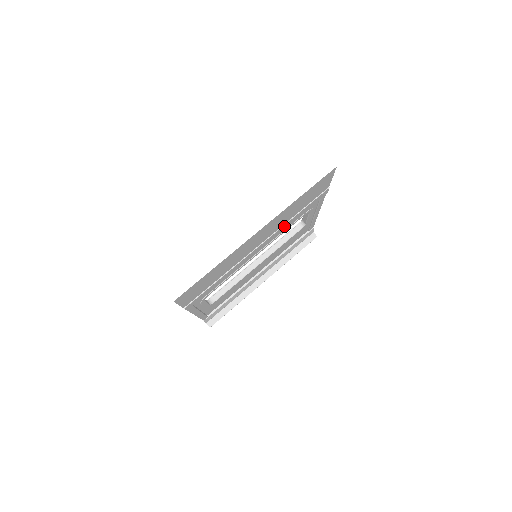
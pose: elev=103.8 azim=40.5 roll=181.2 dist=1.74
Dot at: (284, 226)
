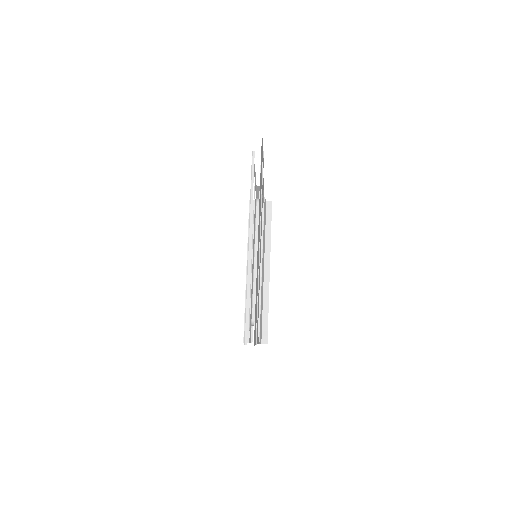
Dot at: (261, 212)
